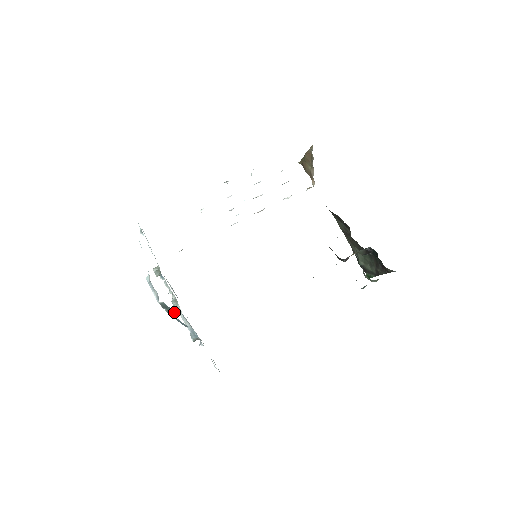
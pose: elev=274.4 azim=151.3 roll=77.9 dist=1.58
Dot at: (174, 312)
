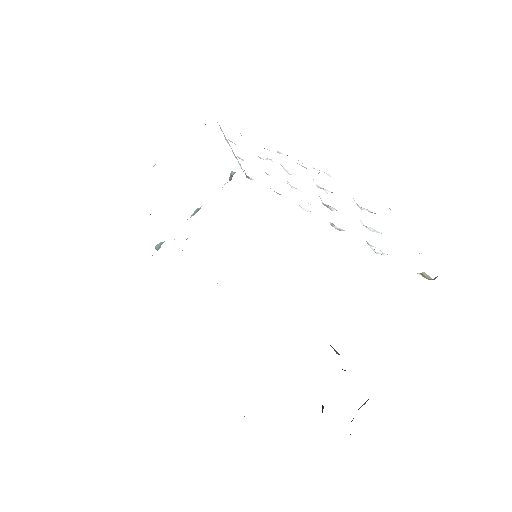
Dot at: occluded
